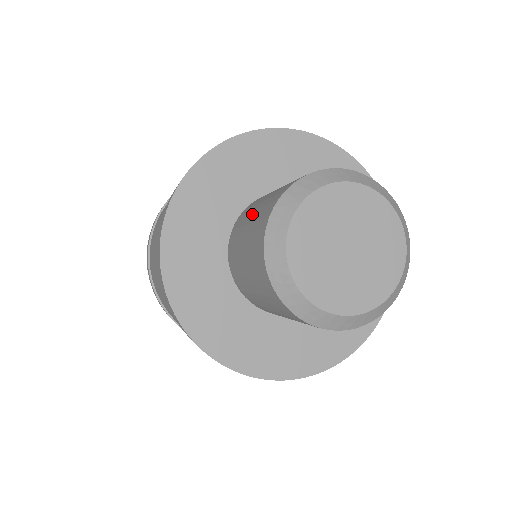
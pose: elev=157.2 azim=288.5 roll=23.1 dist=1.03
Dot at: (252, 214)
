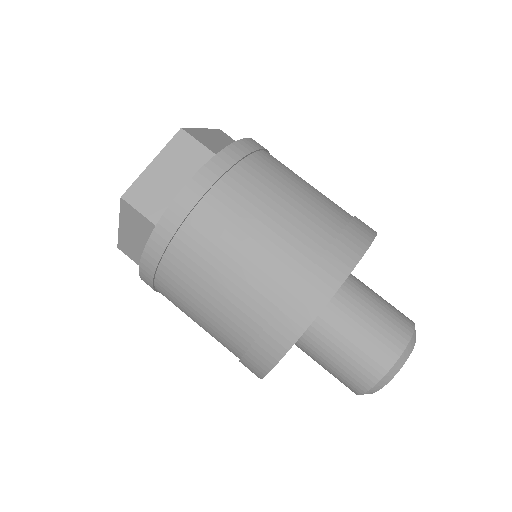
Dot at: (363, 326)
